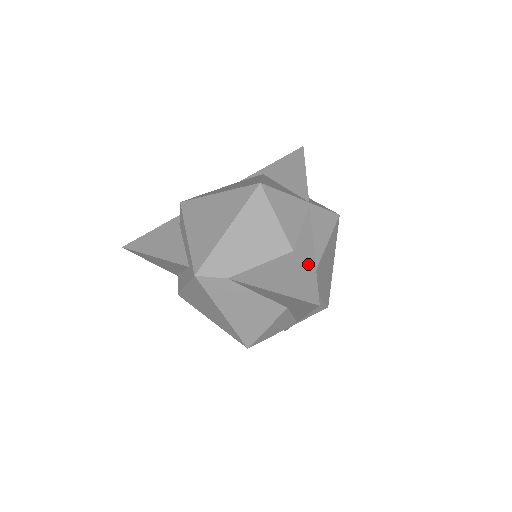
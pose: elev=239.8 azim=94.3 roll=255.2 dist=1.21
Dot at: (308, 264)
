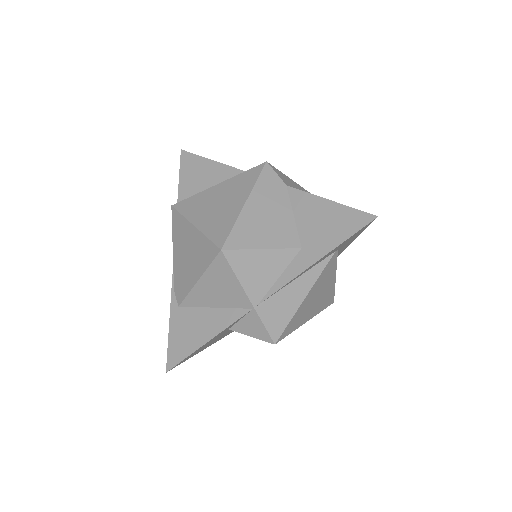
Dot at: occluded
